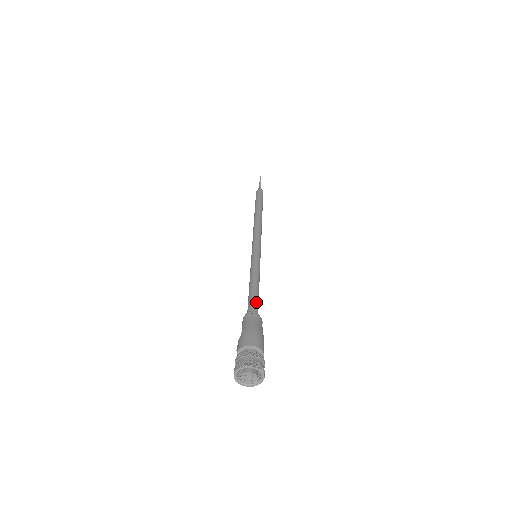
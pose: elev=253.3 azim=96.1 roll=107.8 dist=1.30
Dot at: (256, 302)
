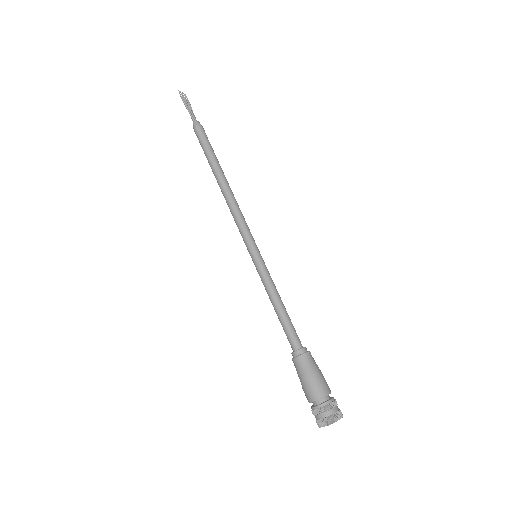
Dot at: (291, 333)
